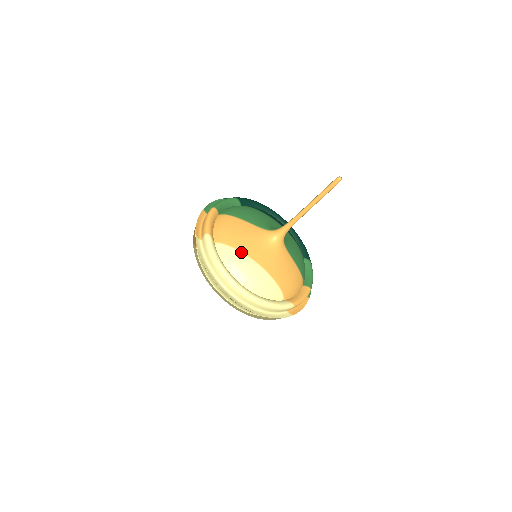
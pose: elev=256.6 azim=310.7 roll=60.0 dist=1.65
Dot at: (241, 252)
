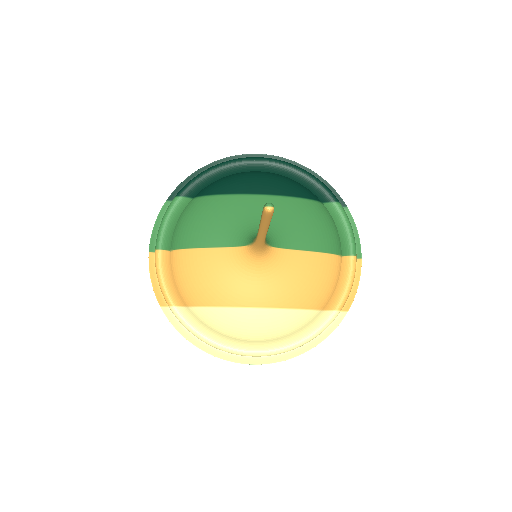
Dot at: (224, 307)
